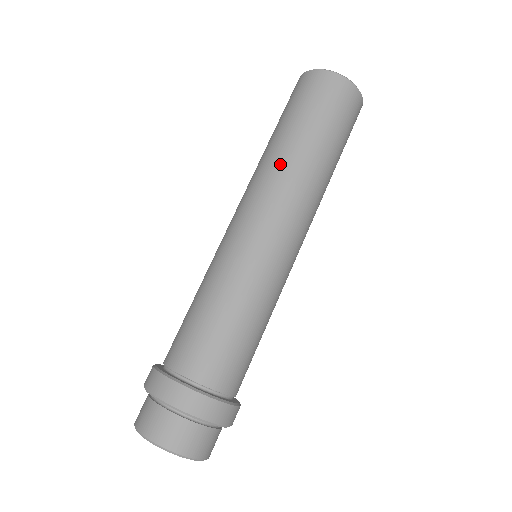
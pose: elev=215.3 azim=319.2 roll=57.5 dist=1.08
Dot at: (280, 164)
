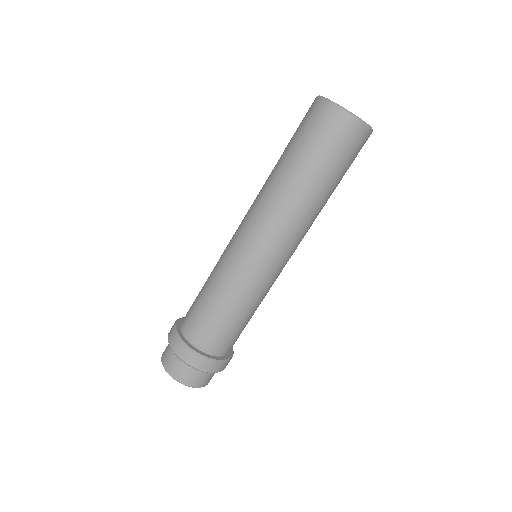
Dot at: (274, 192)
